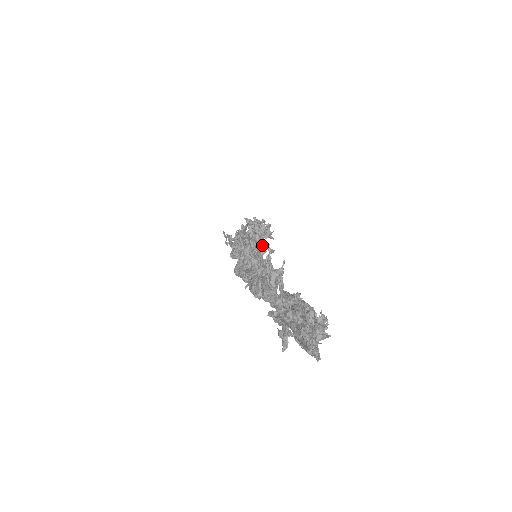
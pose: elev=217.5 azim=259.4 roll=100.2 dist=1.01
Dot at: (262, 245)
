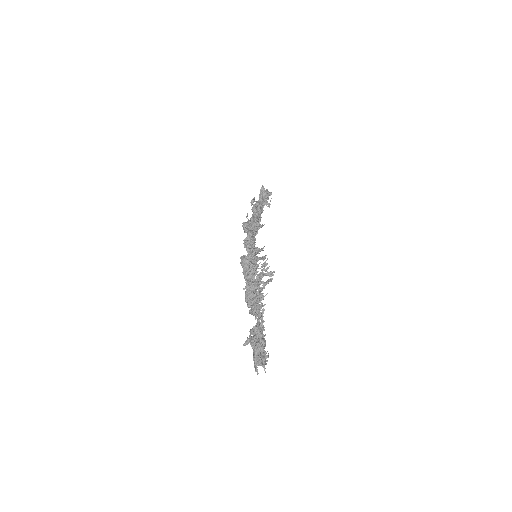
Dot at: (263, 257)
